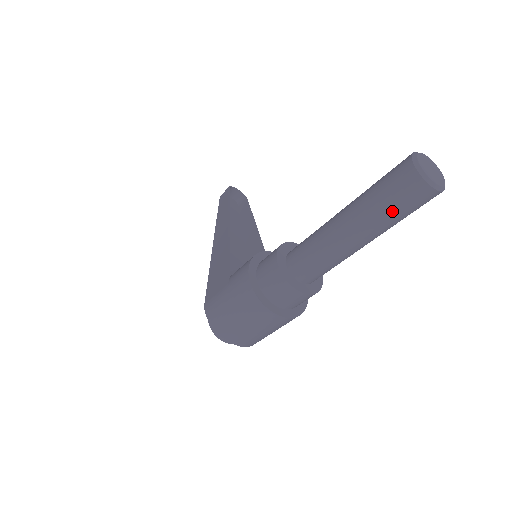
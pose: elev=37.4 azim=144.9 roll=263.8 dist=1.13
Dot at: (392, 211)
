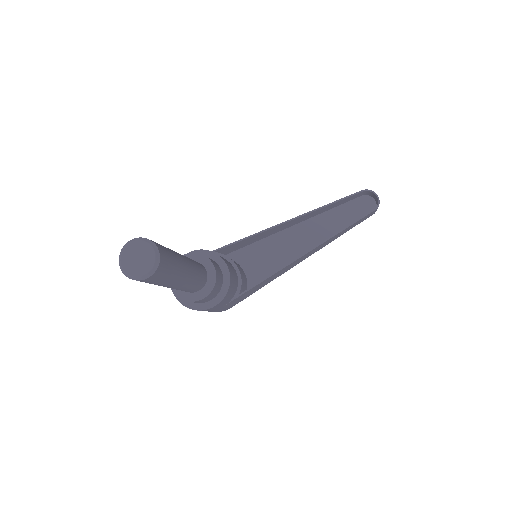
Dot at: occluded
